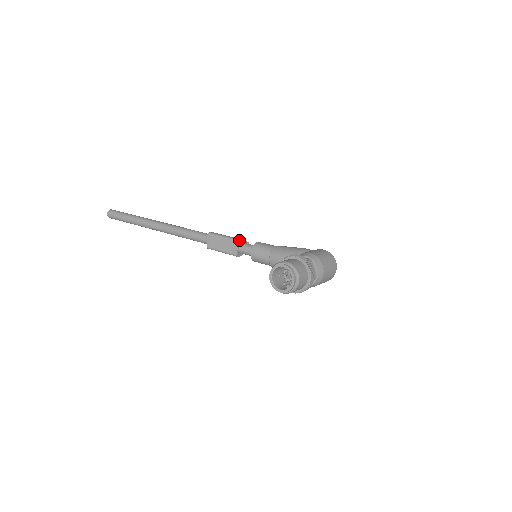
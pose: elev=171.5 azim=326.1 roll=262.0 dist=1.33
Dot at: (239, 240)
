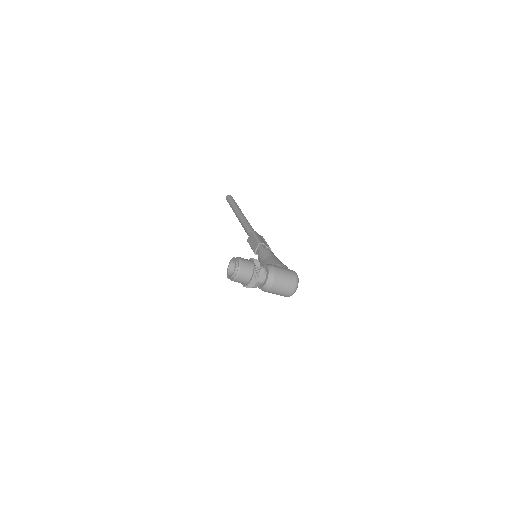
Dot at: (260, 242)
